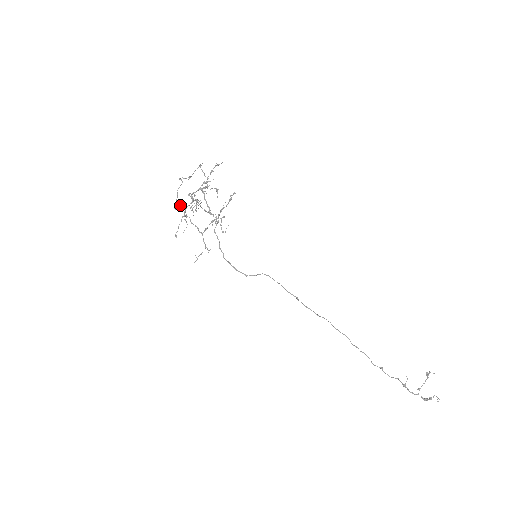
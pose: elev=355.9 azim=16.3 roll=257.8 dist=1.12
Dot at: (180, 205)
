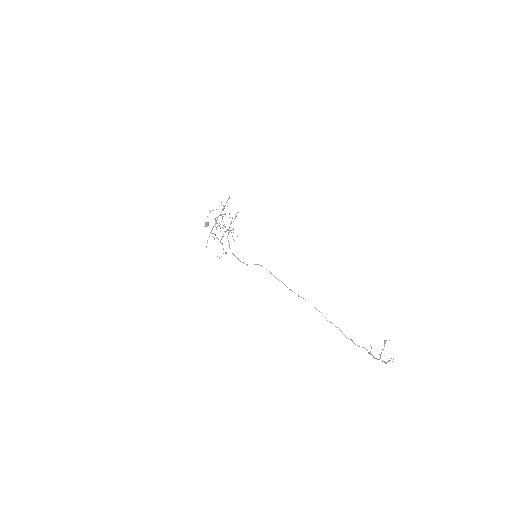
Dot at: (208, 224)
